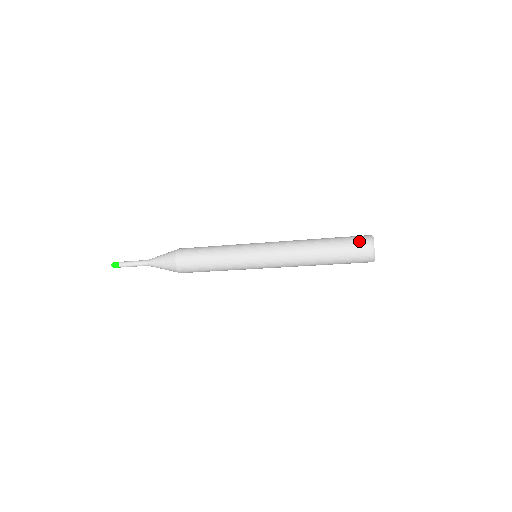
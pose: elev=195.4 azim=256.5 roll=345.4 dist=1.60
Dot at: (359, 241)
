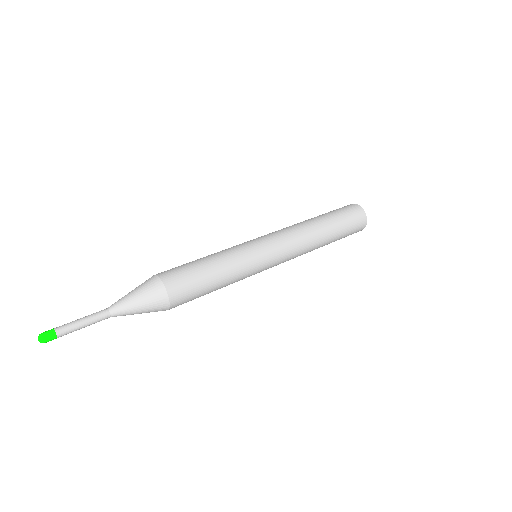
Dot at: (358, 221)
